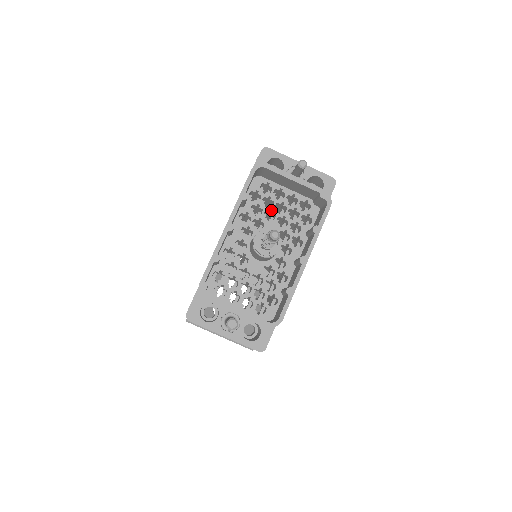
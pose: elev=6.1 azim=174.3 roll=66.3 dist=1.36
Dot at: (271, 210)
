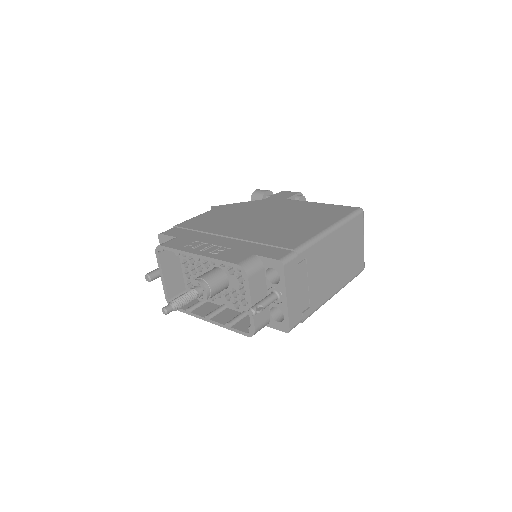
Dot at: occluded
